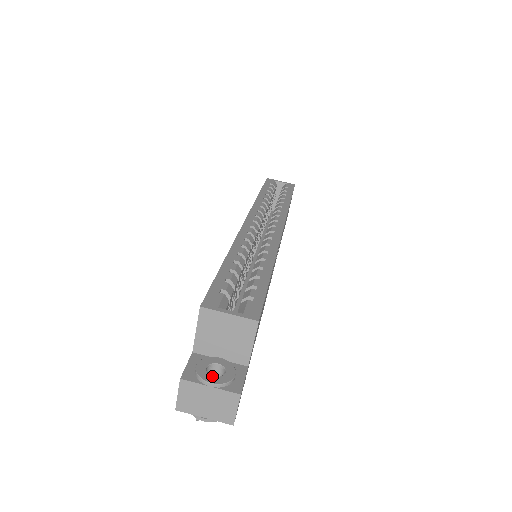
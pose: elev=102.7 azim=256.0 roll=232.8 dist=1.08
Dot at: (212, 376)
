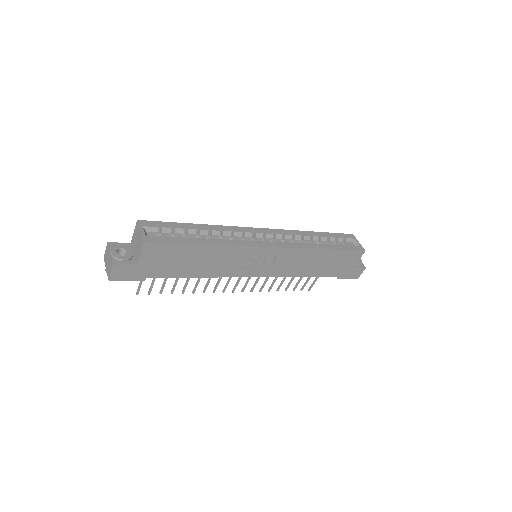
Dot at: (116, 251)
